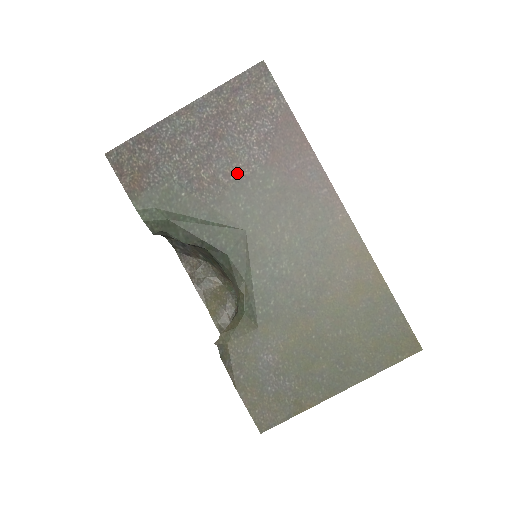
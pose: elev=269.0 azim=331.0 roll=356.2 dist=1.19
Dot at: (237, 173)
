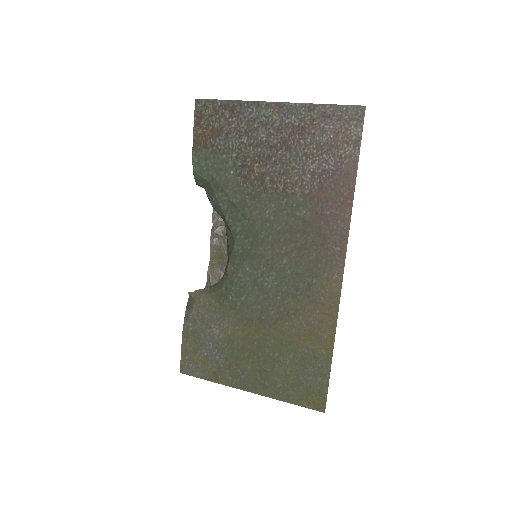
Dot at: (281, 185)
